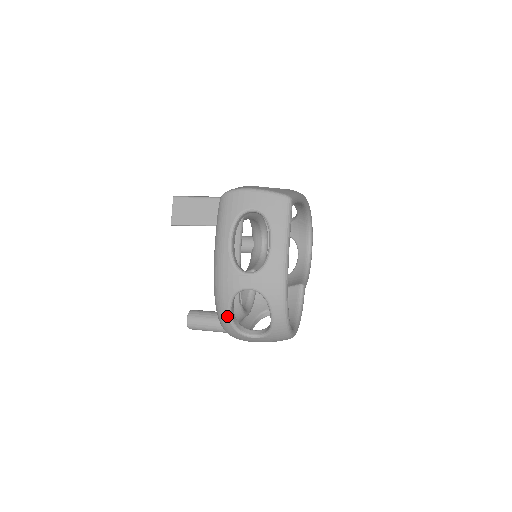
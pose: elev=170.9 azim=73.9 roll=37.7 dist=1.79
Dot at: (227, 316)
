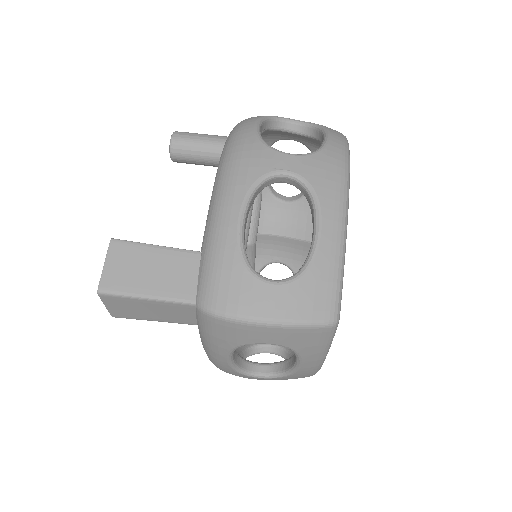
Dot at: occluded
